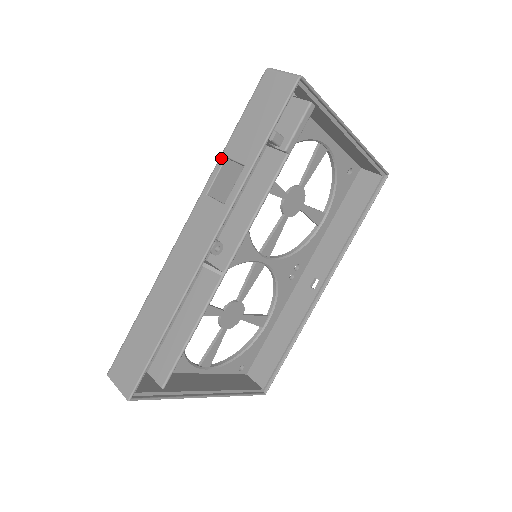
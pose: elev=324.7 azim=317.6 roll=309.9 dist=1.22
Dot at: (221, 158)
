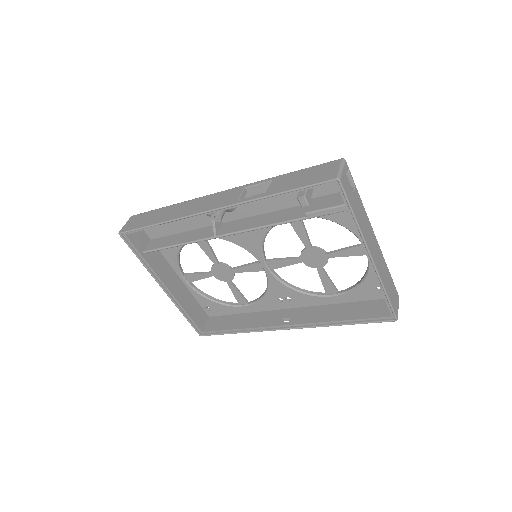
Dot at: (271, 178)
